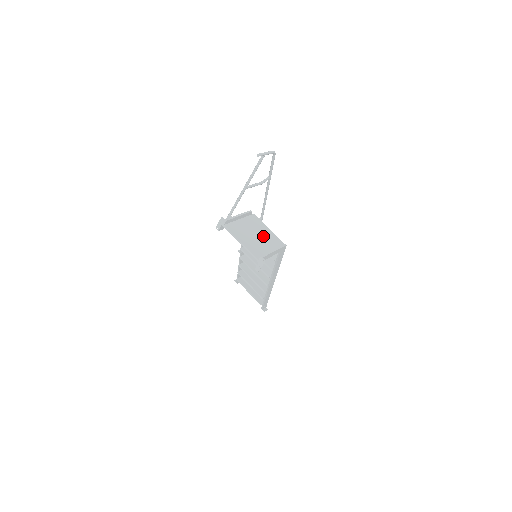
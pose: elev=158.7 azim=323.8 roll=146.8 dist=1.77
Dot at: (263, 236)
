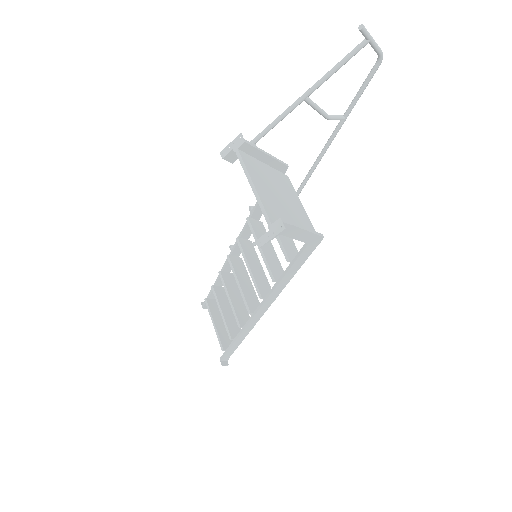
Dot at: (291, 206)
